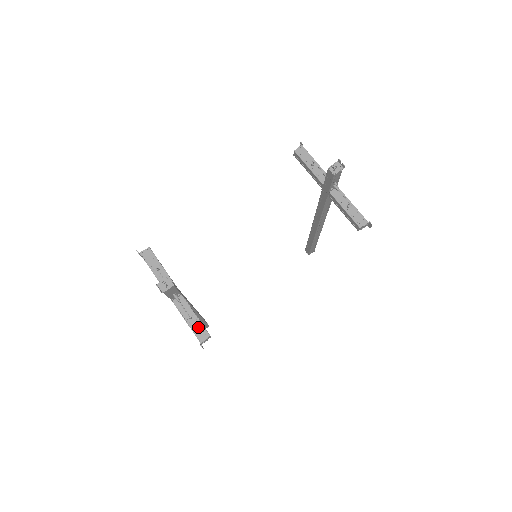
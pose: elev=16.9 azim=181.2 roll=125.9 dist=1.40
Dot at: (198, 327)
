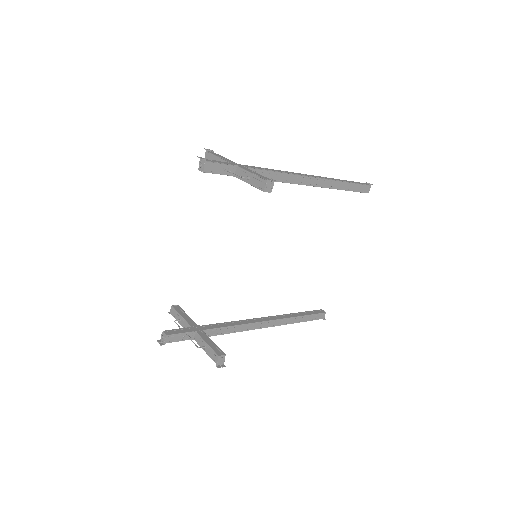
Dot at: (211, 353)
